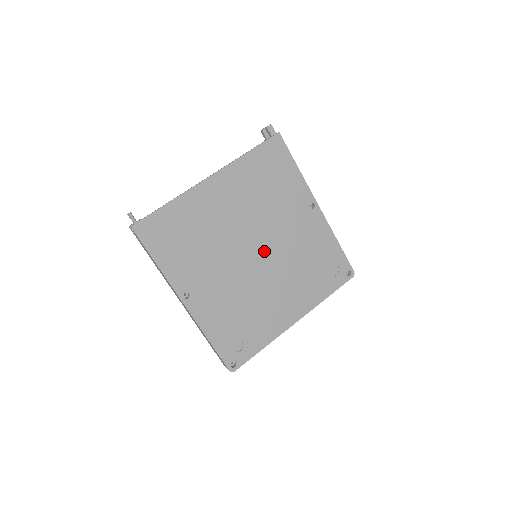
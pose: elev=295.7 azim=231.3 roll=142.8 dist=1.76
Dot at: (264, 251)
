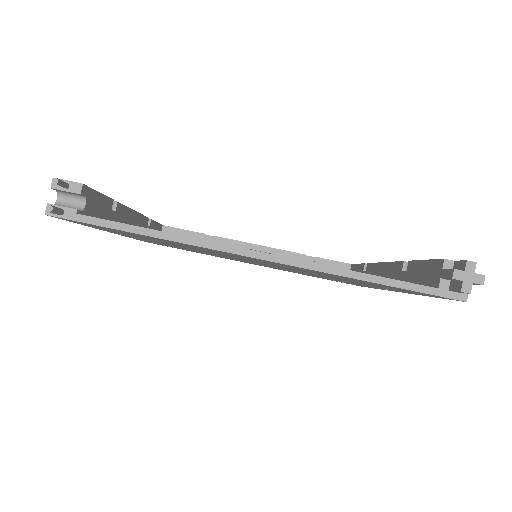
Dot at: occluded
